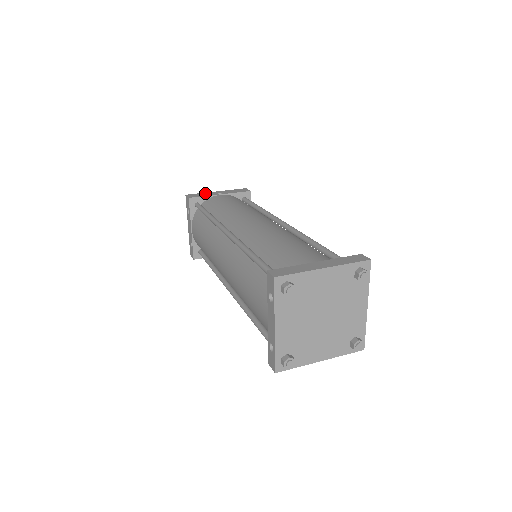
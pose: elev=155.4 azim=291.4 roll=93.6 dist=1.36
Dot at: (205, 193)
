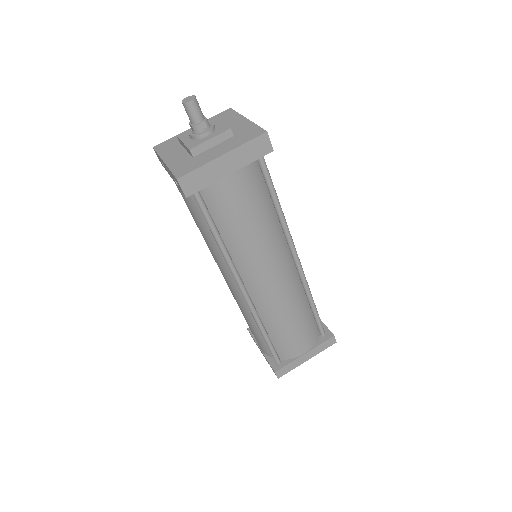
Dot at: (207, 170)
